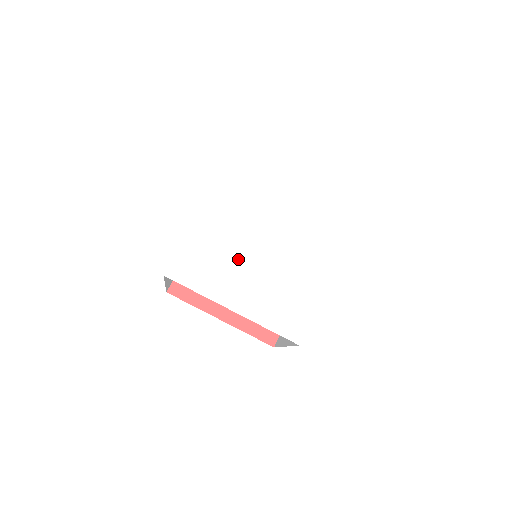
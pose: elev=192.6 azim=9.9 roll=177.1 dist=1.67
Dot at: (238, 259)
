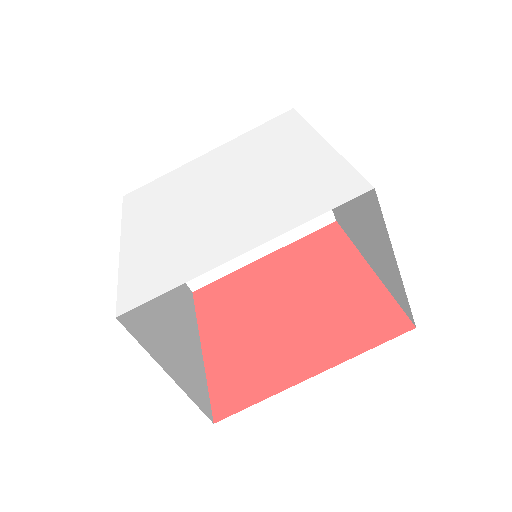
Dot at: (182, 200)
